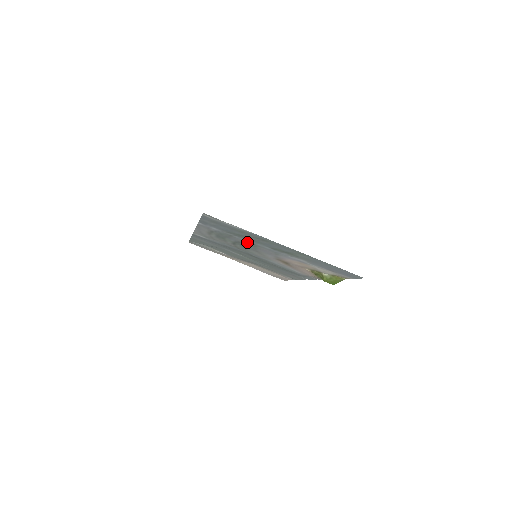
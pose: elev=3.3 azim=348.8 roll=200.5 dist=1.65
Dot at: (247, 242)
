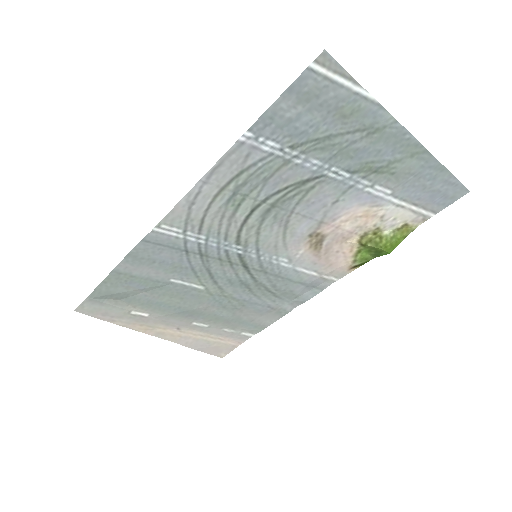
Dot at: (305, 177)
